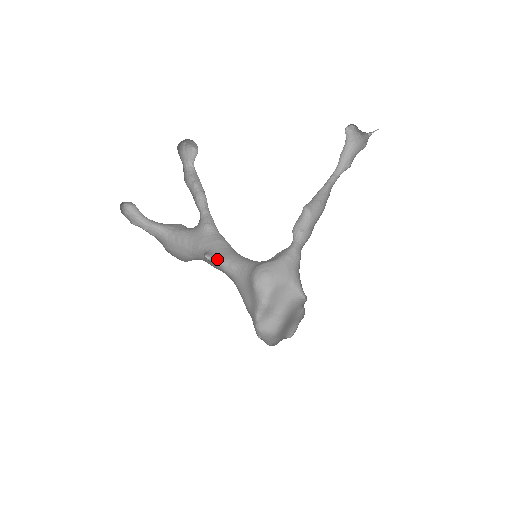
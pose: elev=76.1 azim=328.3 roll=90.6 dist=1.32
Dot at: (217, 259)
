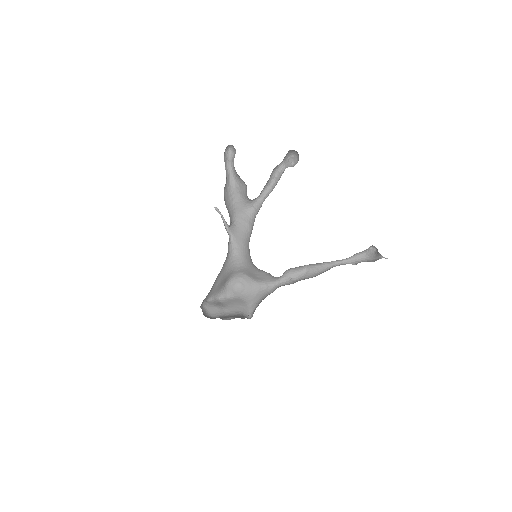
Dot at: (232, 237)
